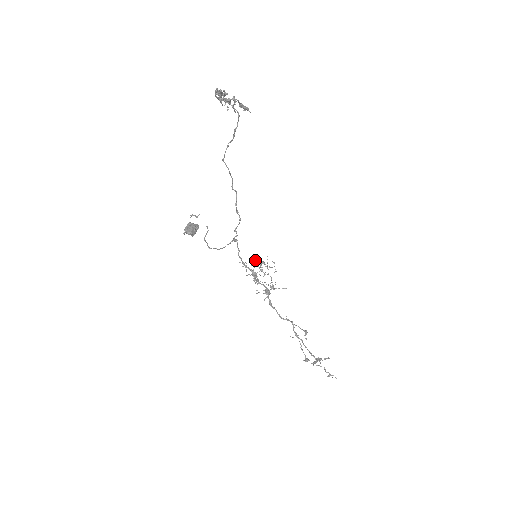
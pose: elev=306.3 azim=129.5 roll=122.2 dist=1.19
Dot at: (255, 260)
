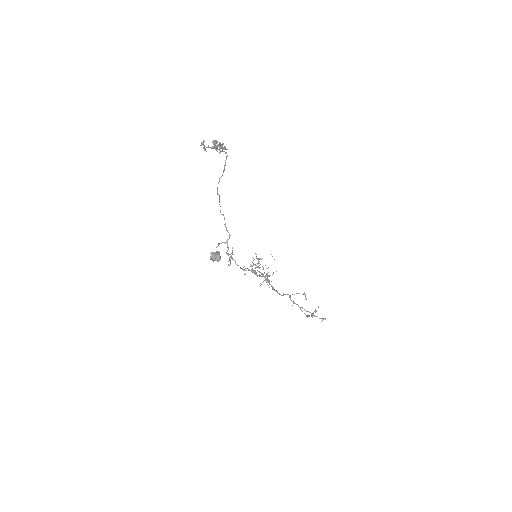
Dot at: occluded
